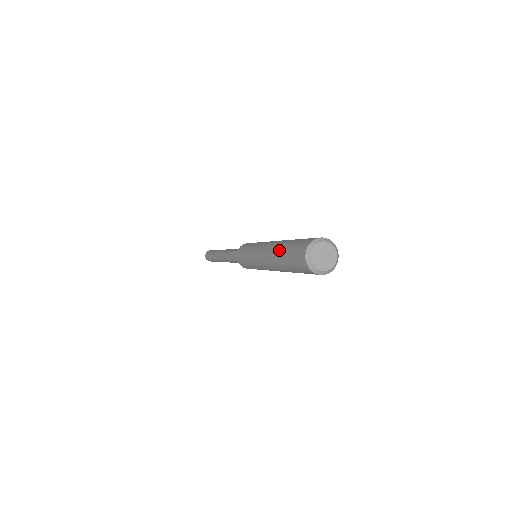
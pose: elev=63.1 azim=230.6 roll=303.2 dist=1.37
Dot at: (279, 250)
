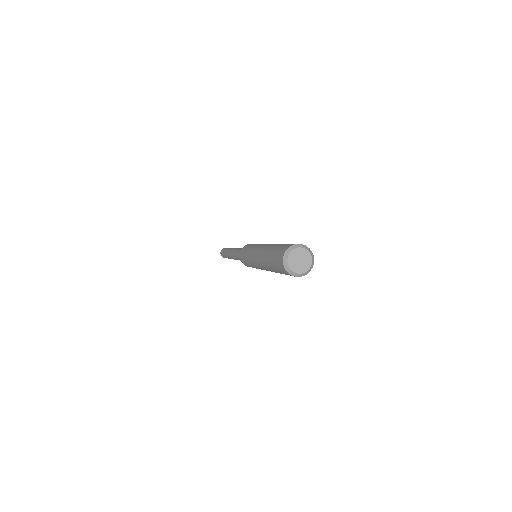
Dot at: (266, 258)
